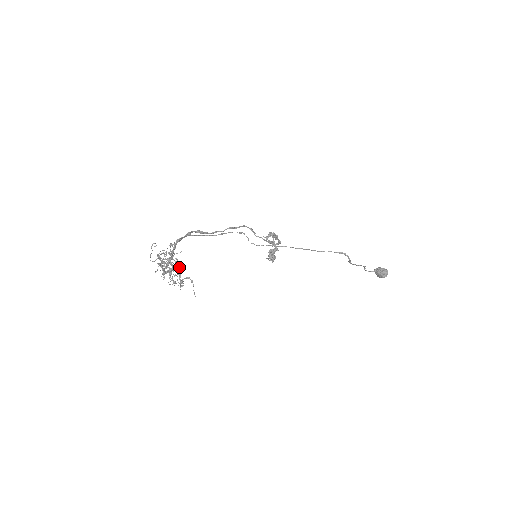
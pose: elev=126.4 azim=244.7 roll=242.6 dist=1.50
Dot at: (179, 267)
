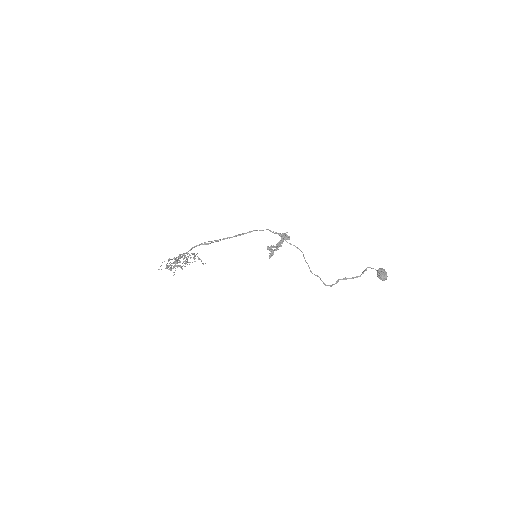
Dot at: (185, 266)
